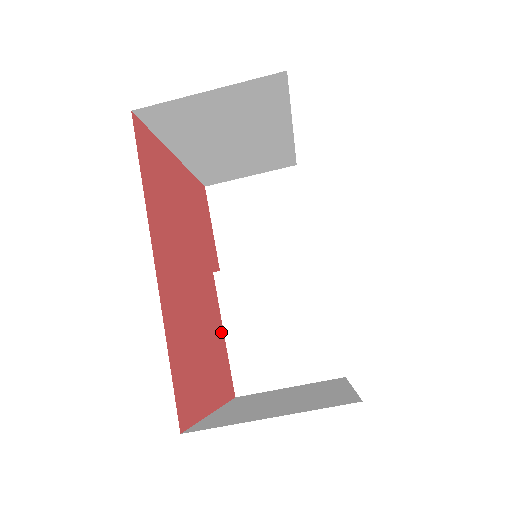
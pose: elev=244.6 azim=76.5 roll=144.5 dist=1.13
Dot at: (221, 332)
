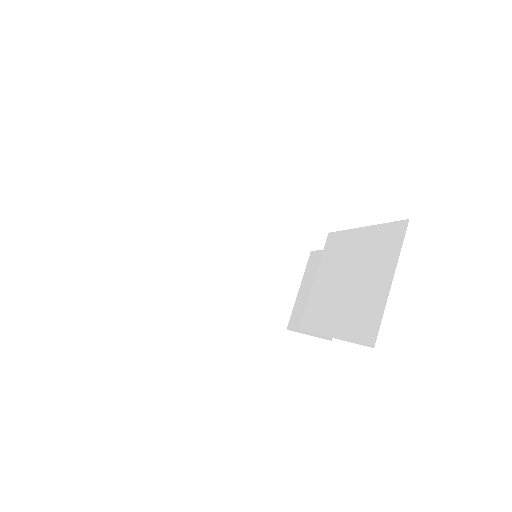
Dot at: occluded
